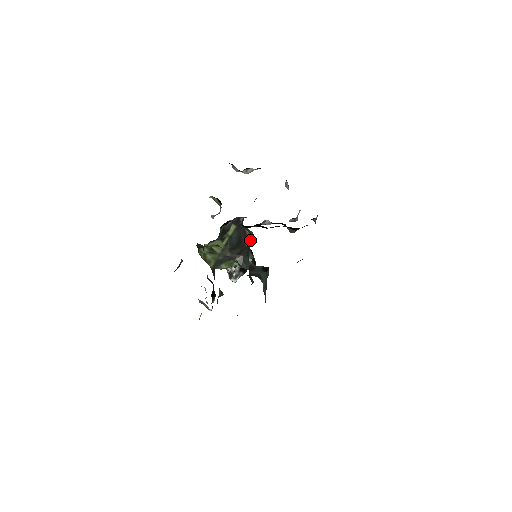
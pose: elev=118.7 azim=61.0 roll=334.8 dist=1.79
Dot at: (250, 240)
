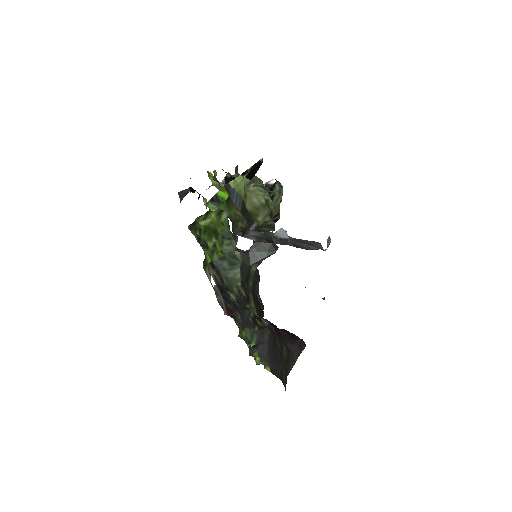
Dot at: (265, 231)
